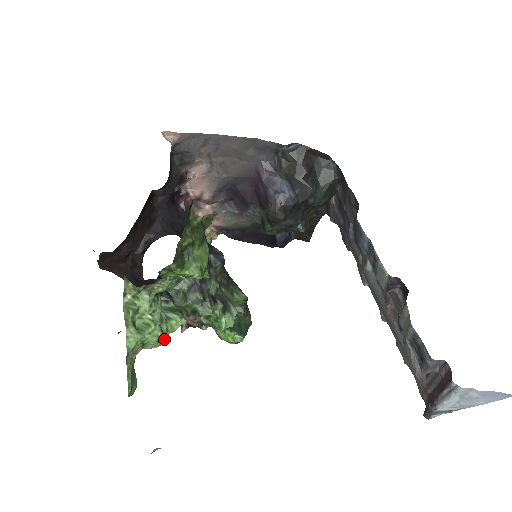
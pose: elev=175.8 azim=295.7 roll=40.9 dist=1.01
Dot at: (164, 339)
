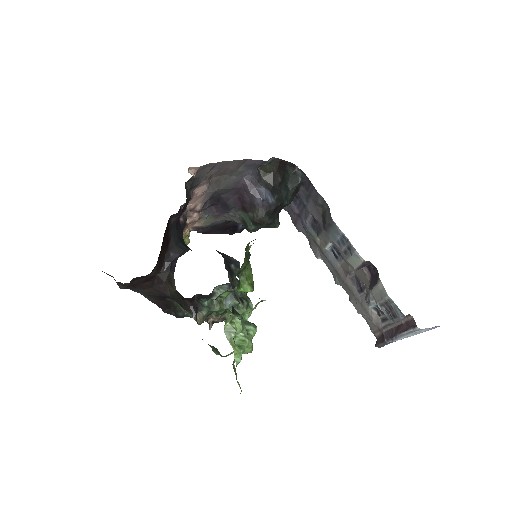
Dot at: occluded
